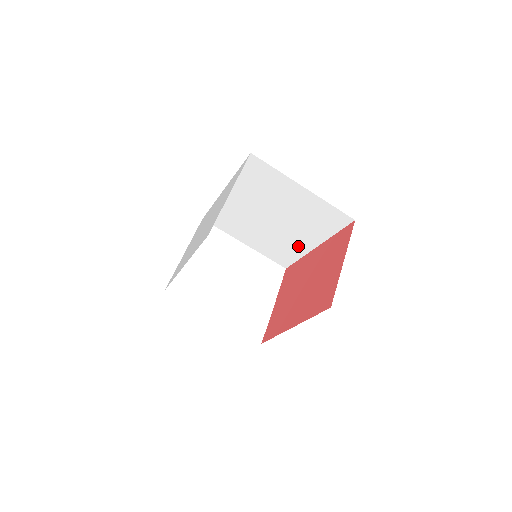
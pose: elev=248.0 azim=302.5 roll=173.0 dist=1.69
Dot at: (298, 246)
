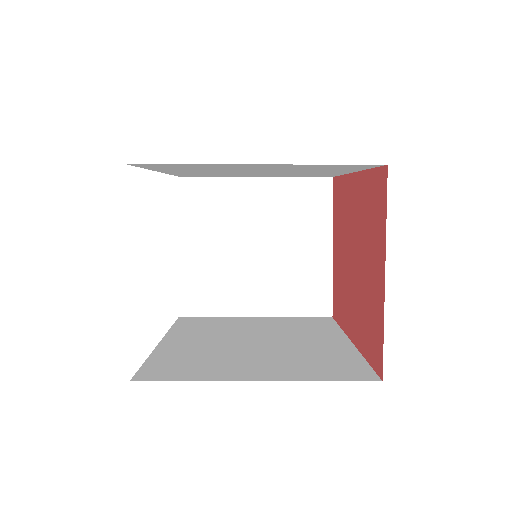
Dot at: (325, 173)
